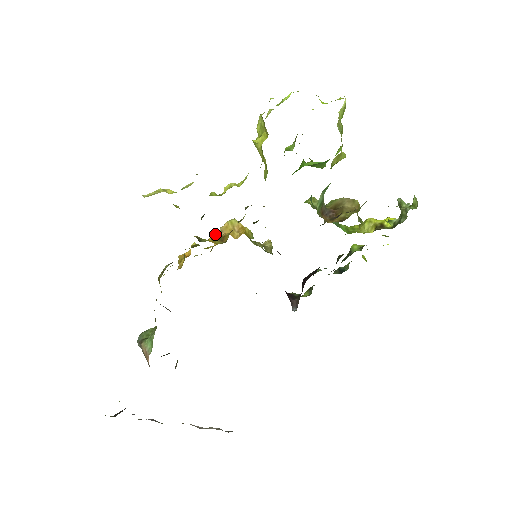
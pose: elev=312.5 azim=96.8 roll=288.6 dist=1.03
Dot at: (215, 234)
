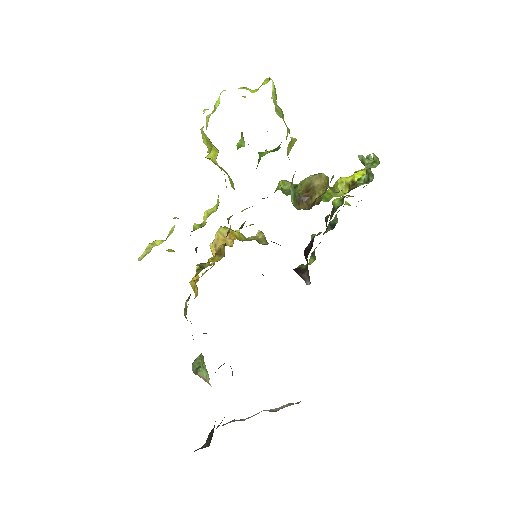
Dot at: (210, 247)
